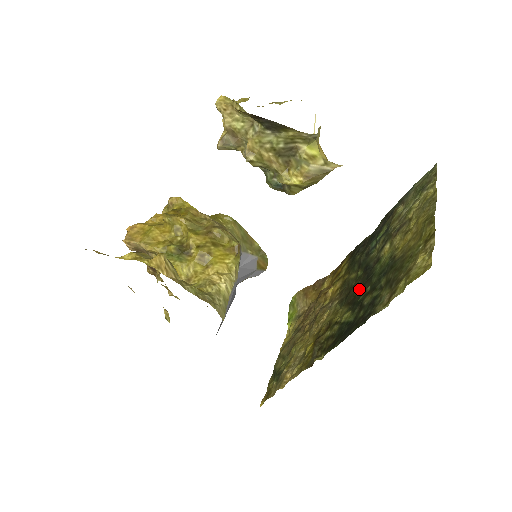
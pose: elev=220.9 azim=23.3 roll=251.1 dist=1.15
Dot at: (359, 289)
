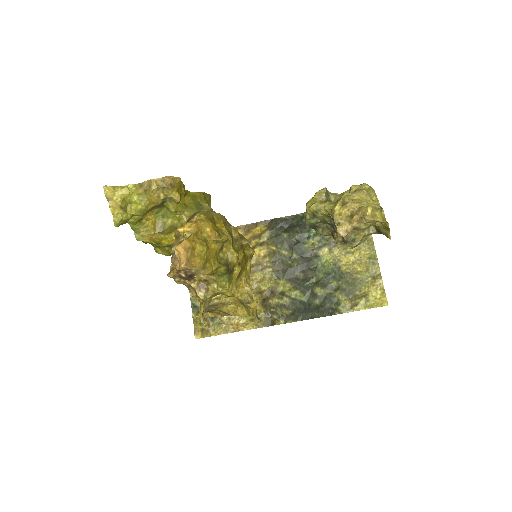
Dot at: (300, 272)
